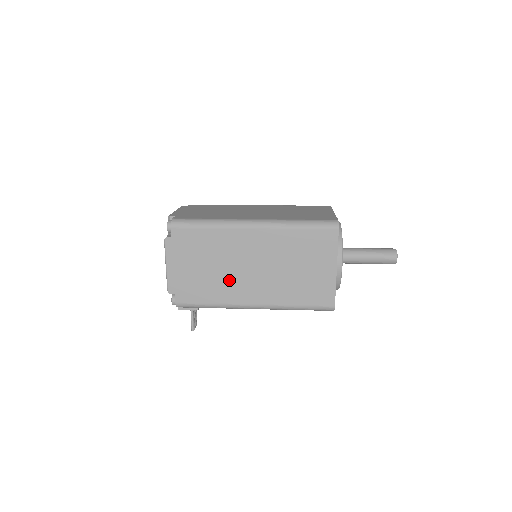
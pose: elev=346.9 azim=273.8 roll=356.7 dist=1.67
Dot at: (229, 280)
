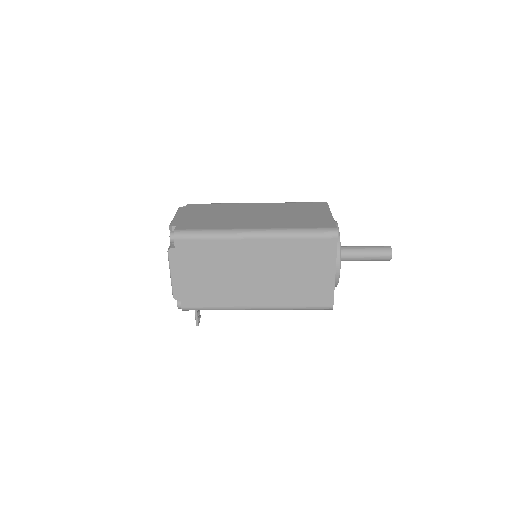
Dot at: (232, 286)
